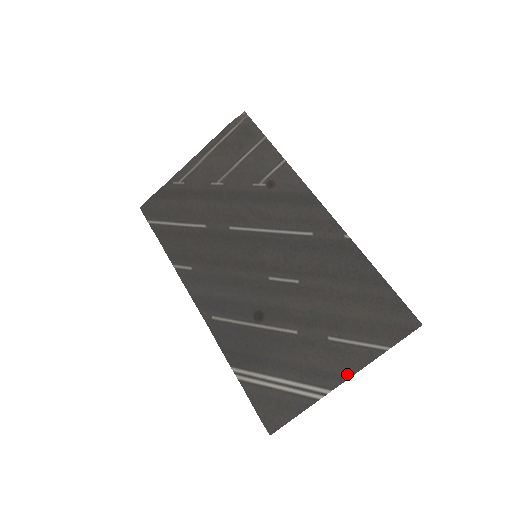
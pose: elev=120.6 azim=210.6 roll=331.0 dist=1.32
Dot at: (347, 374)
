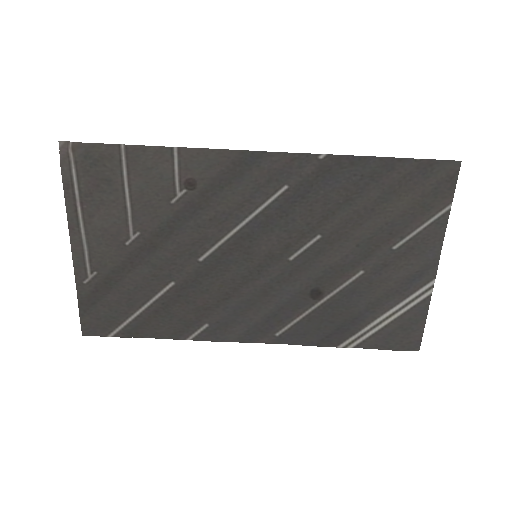
Dot at: (435, 256)
